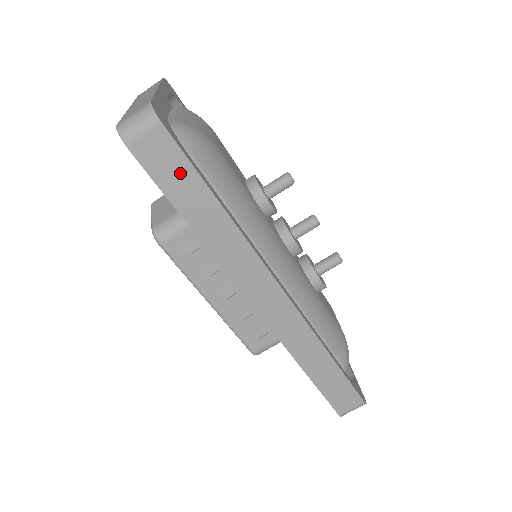
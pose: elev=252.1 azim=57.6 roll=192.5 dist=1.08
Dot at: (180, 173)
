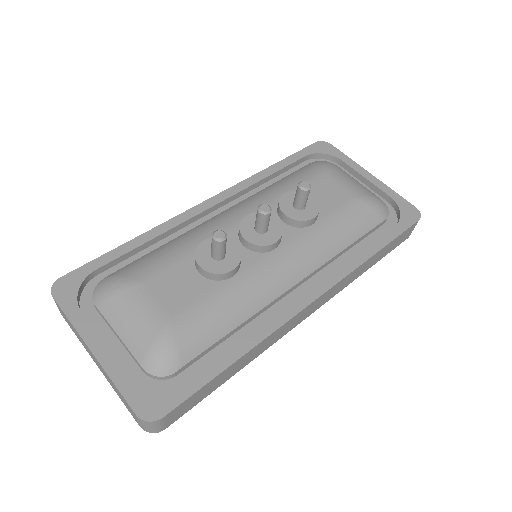
Dot at: (200, 394)
